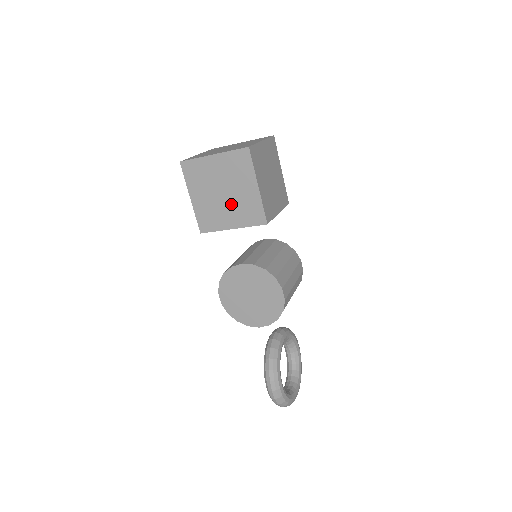
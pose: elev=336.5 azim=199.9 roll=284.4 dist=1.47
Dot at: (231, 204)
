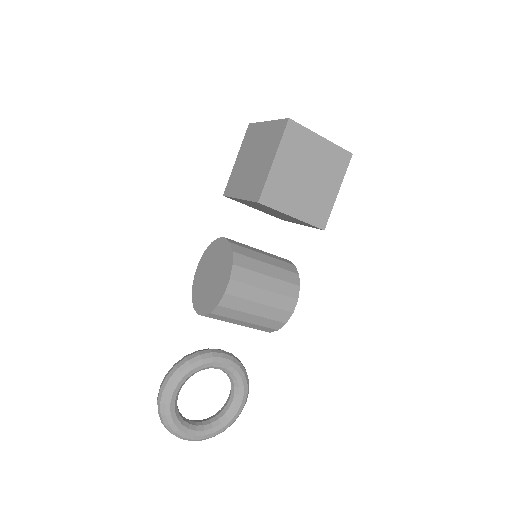
Dot at: (251, 173)
